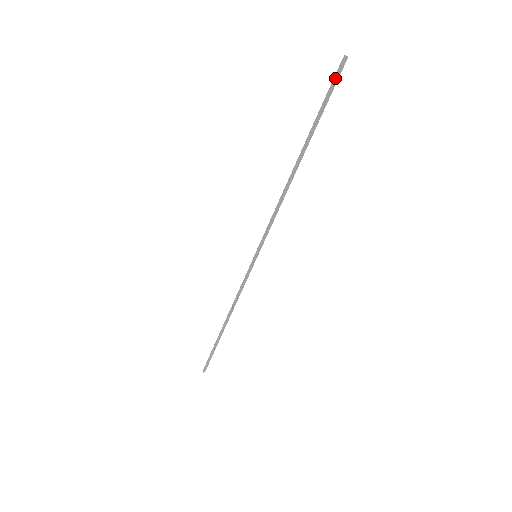
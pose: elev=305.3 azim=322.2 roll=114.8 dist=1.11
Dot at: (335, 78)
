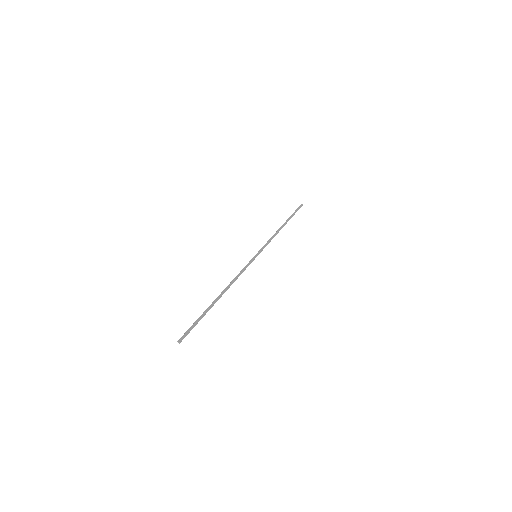
Dot at: (299, 207)
